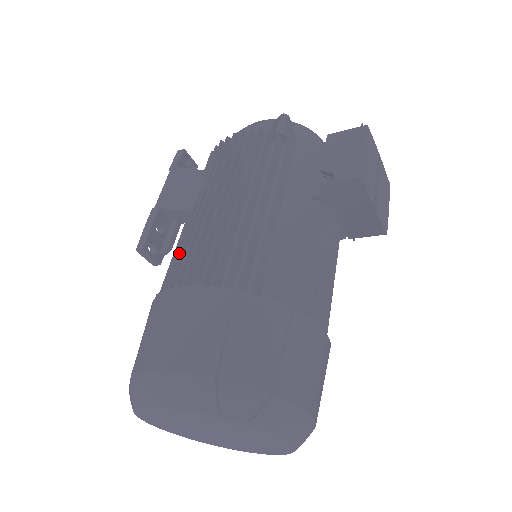
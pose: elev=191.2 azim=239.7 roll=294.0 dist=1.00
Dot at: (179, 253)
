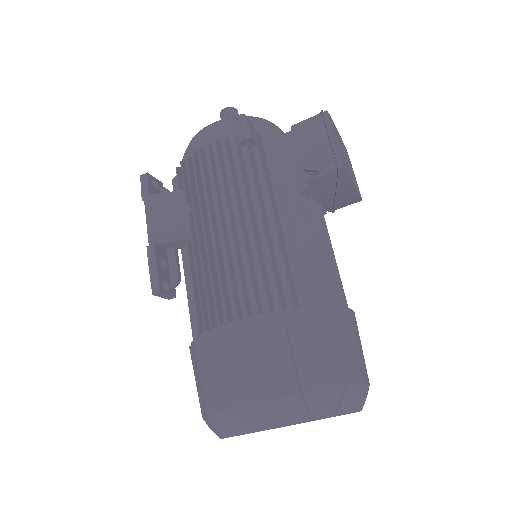
Dot at: (199, 285)
